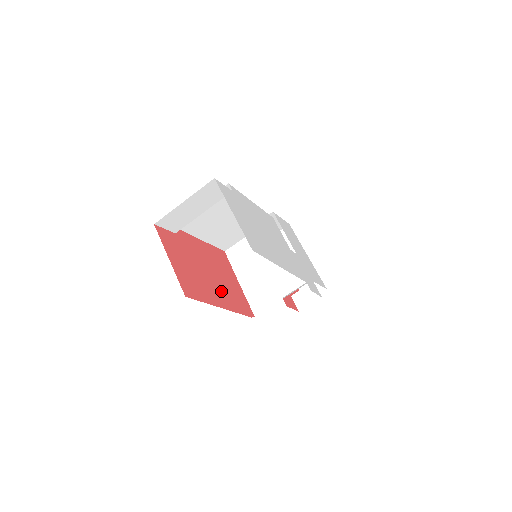
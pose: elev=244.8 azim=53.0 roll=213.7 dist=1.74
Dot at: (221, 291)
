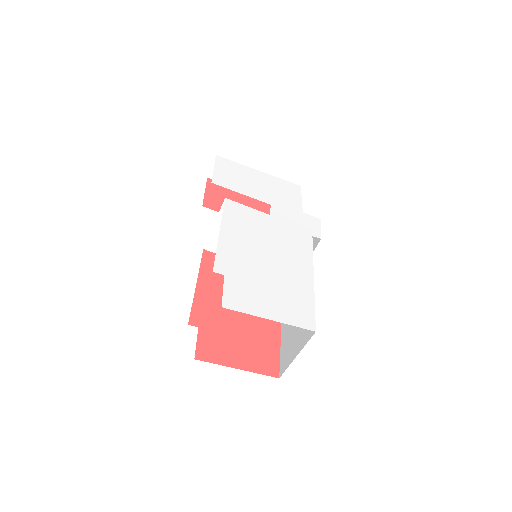
Dot at: occluded
